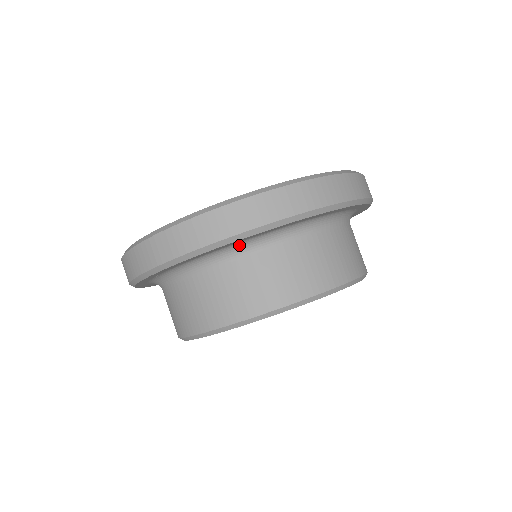
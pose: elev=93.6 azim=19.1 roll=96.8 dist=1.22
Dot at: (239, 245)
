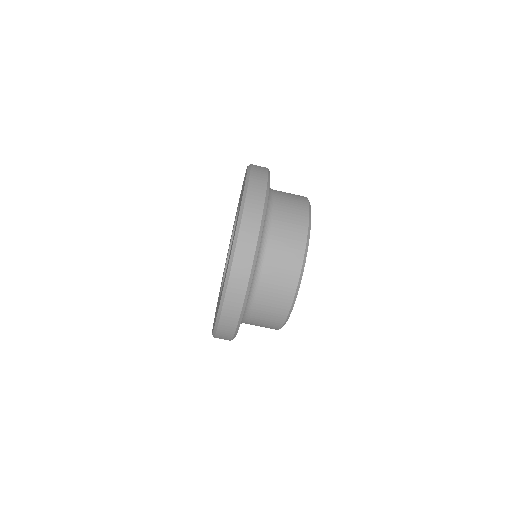
Dot at: (241, 321)
